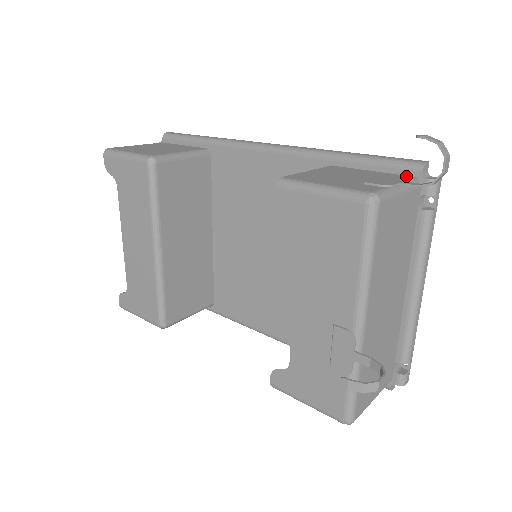
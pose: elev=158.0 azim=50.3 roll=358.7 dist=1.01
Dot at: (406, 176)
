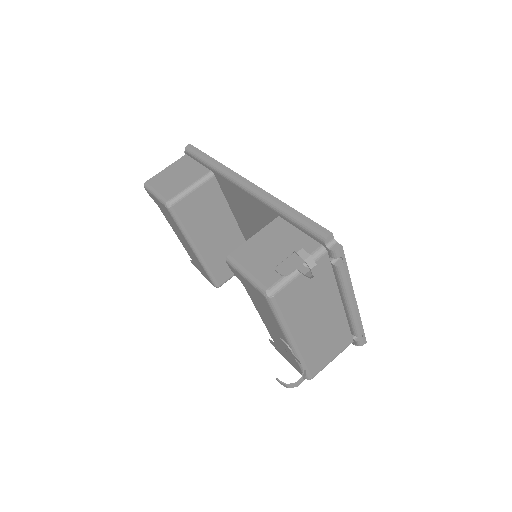
Dot at: (316, 244)
